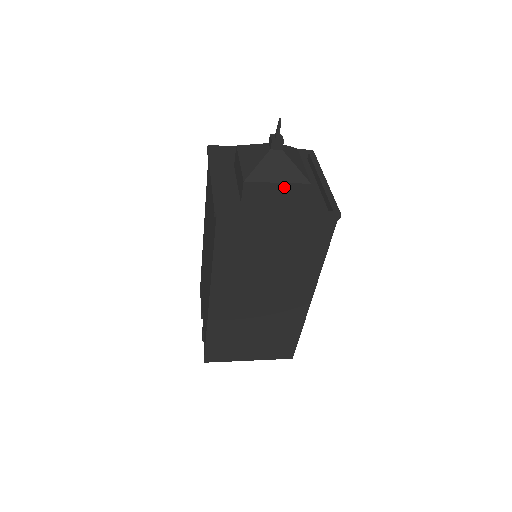
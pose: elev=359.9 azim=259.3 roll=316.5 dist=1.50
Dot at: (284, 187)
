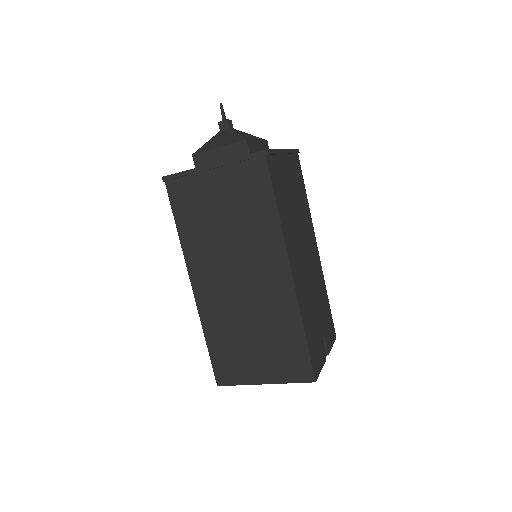
Dot at: (225, 150)
